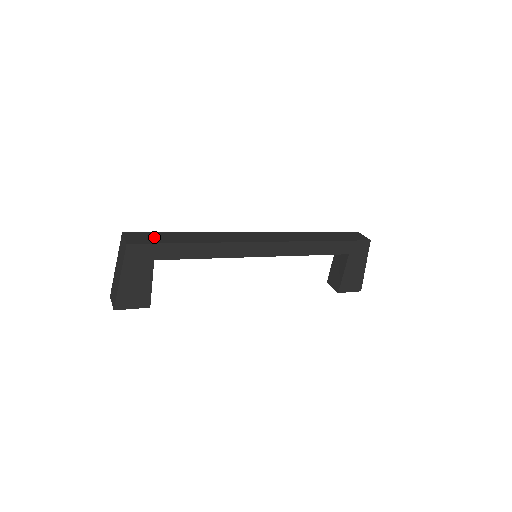
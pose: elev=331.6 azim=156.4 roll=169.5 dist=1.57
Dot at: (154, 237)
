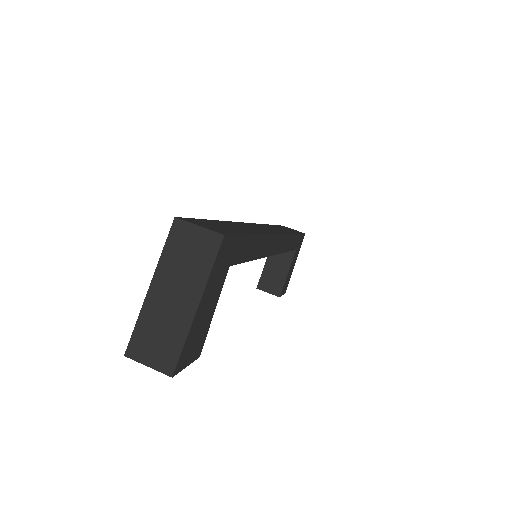
Dot at: (217, 225)
